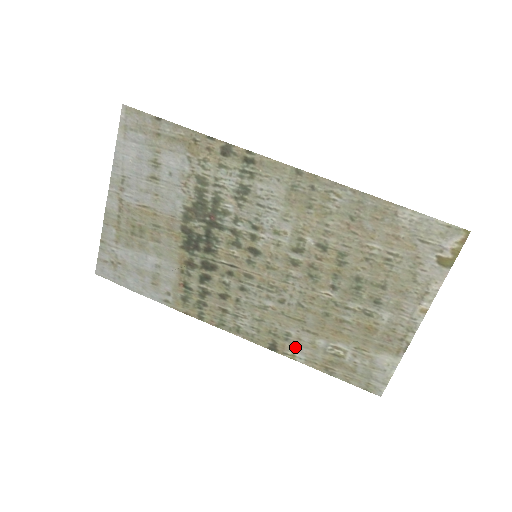
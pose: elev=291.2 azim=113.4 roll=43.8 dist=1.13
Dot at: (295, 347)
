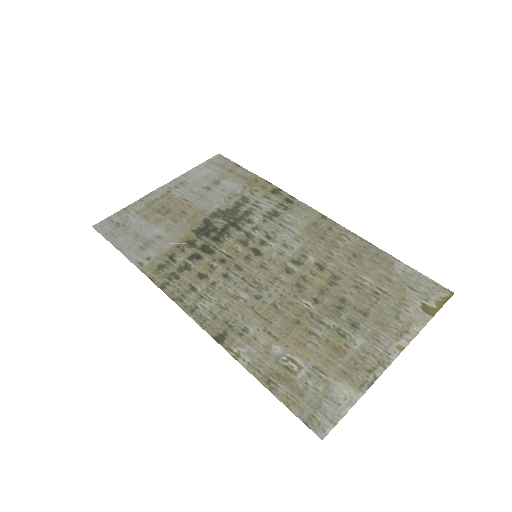
Dot at: (245, 346)
